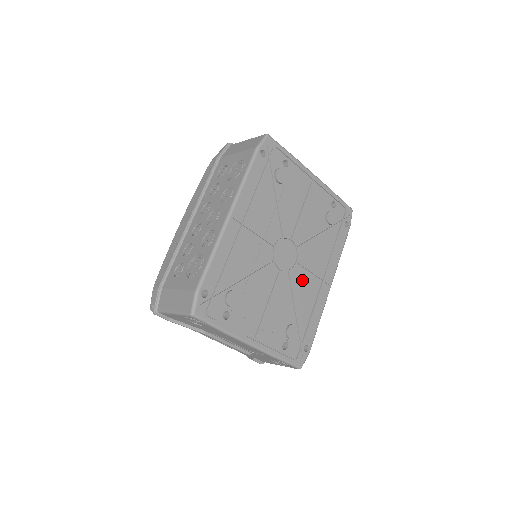
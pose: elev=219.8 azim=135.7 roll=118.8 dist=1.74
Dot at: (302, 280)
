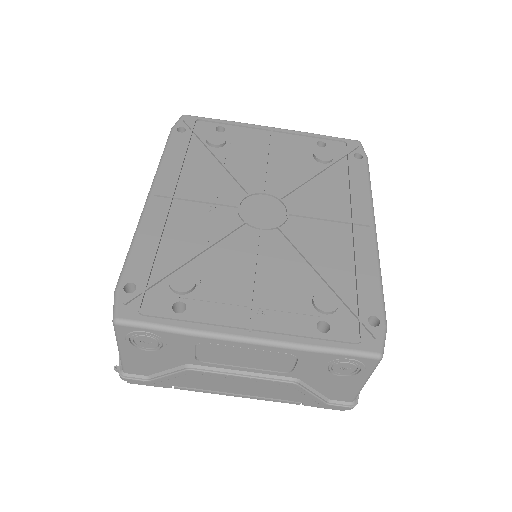
Dot at: (311, 233)
